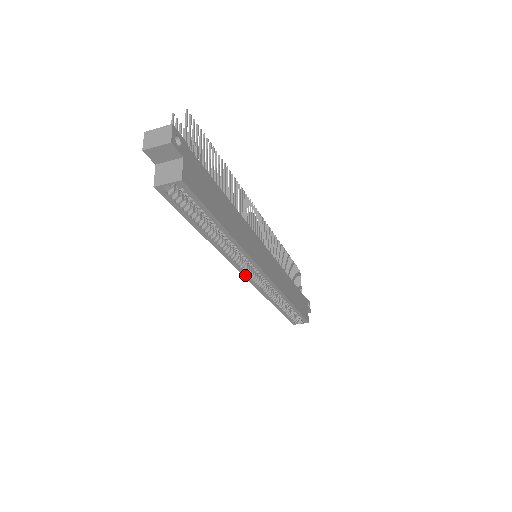
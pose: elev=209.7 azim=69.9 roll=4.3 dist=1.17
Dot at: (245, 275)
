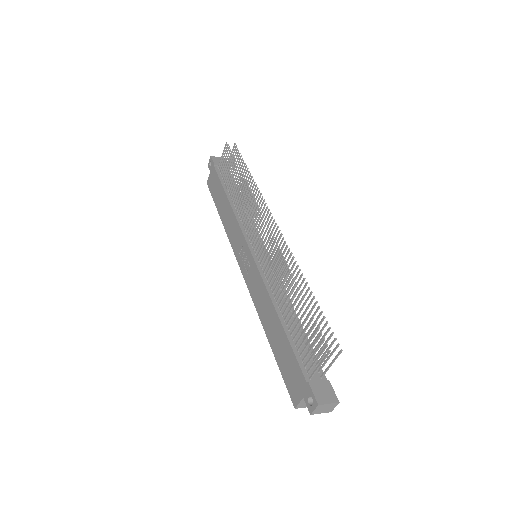
Dot at: (244, 276)
